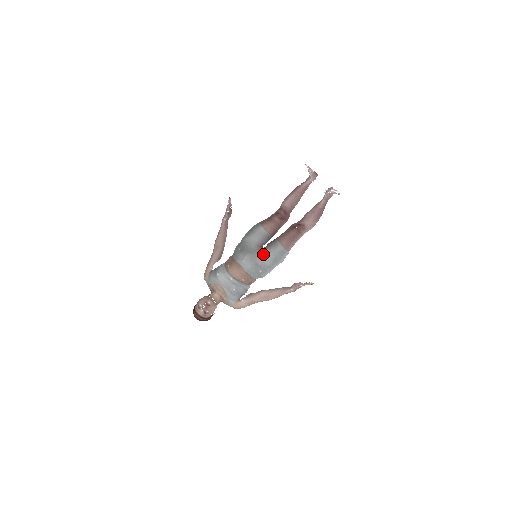
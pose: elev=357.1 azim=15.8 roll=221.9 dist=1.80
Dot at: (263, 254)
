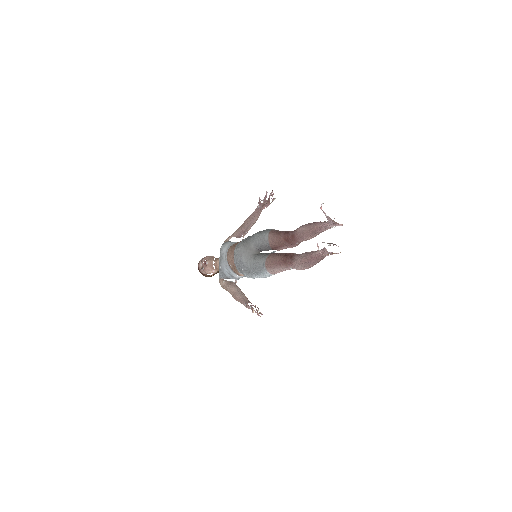
Dot at: (252, 257)
